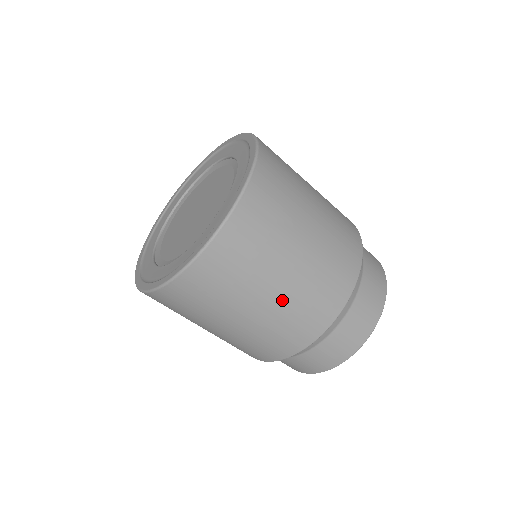
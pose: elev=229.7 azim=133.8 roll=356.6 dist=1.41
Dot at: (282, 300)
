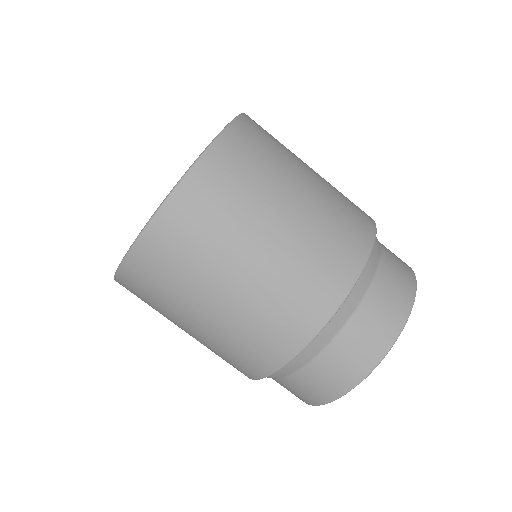
Dot at: (307, 214)
